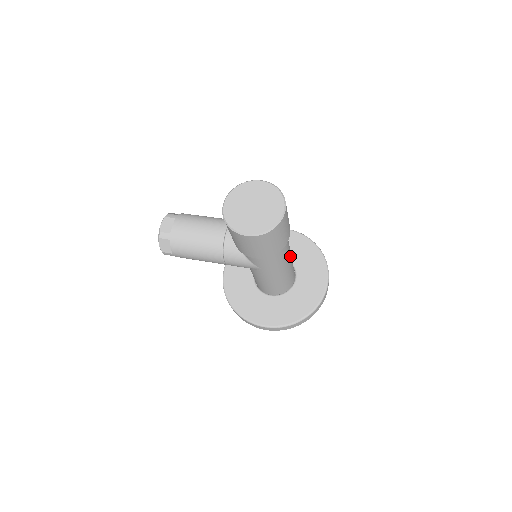
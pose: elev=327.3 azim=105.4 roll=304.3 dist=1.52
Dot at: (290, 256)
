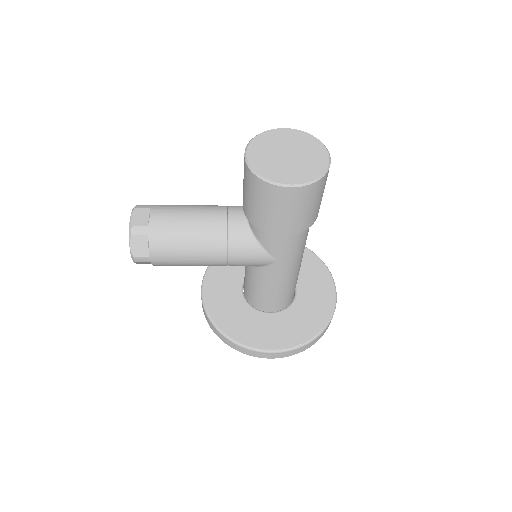
Dot at: occluded
